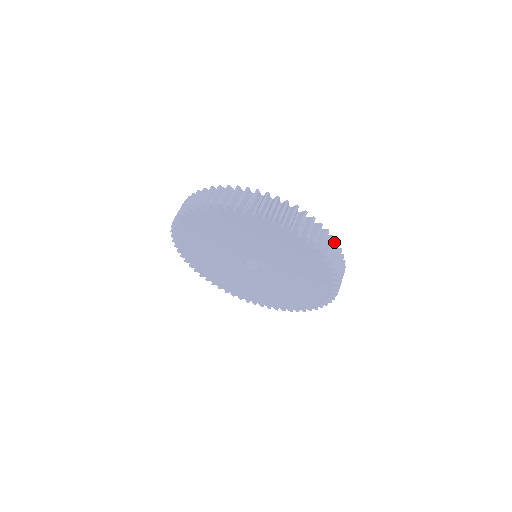
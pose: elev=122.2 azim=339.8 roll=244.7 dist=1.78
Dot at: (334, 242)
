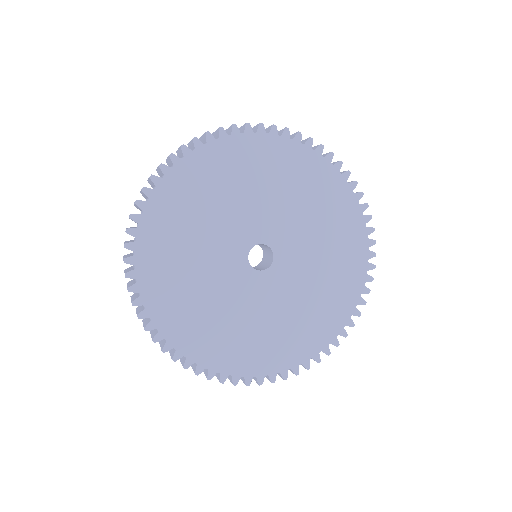
Dot at: occluded
